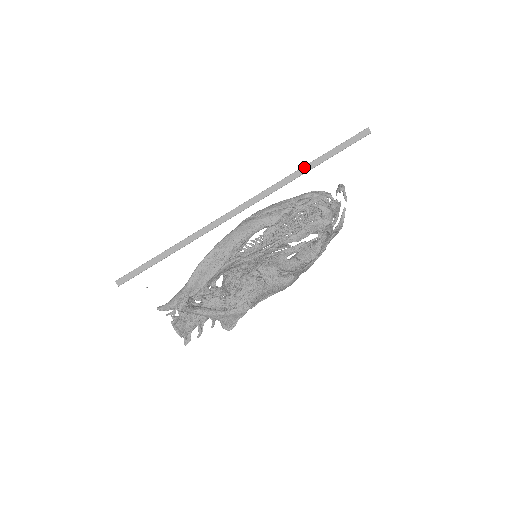
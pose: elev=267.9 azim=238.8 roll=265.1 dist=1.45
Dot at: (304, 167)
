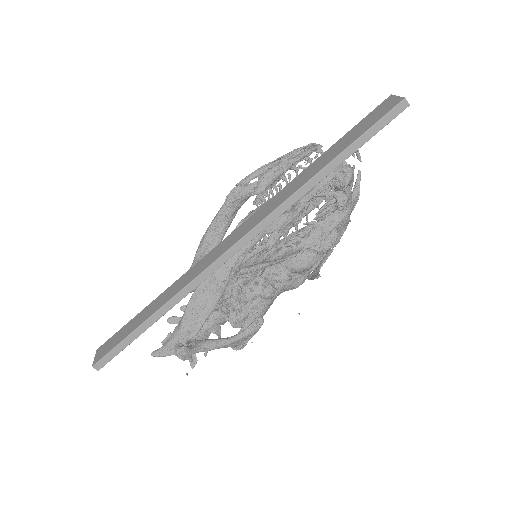
Dot at: (316, 175)
